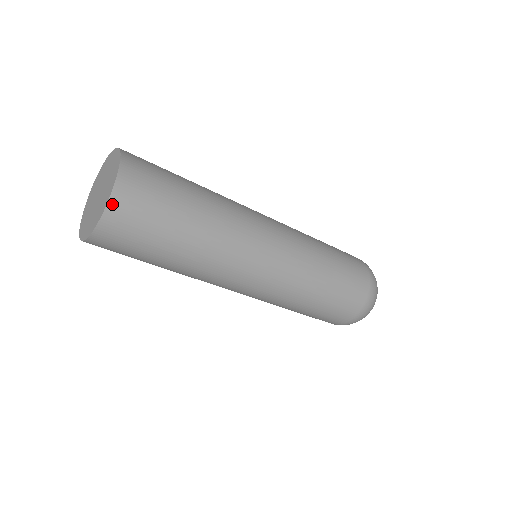
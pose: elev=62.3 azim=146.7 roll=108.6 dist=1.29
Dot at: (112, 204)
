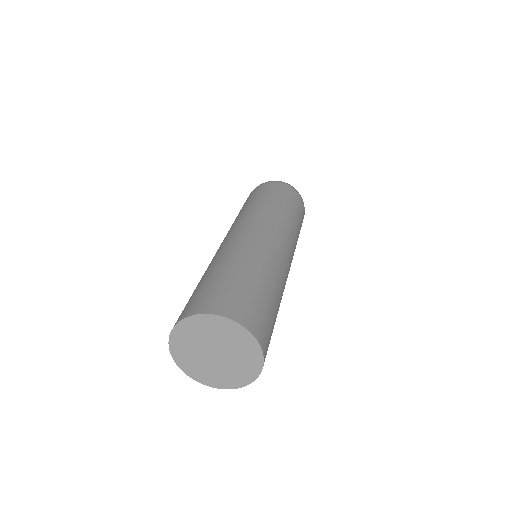
Dot at: (250, 381)
